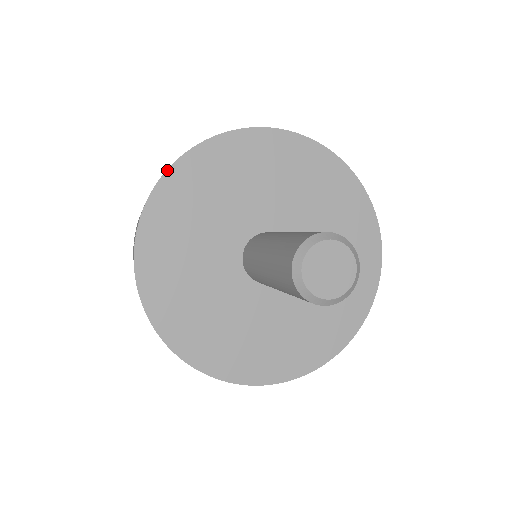
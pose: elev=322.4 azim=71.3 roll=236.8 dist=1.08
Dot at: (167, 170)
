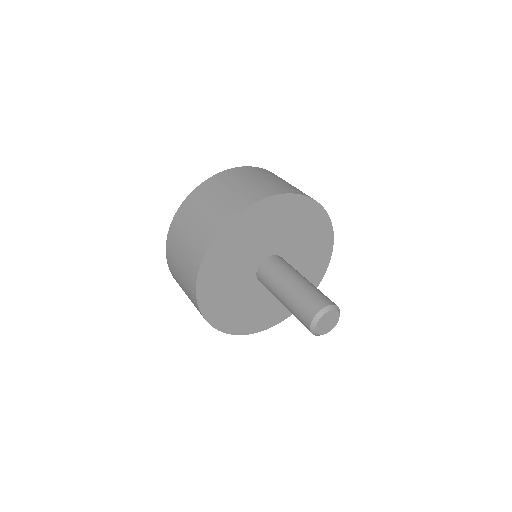
Dot at: (196, 289)
